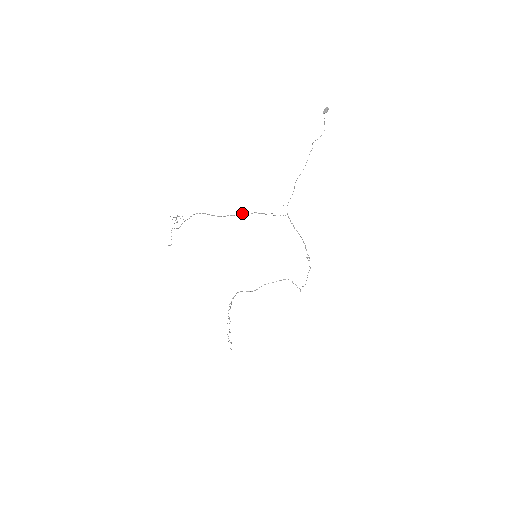
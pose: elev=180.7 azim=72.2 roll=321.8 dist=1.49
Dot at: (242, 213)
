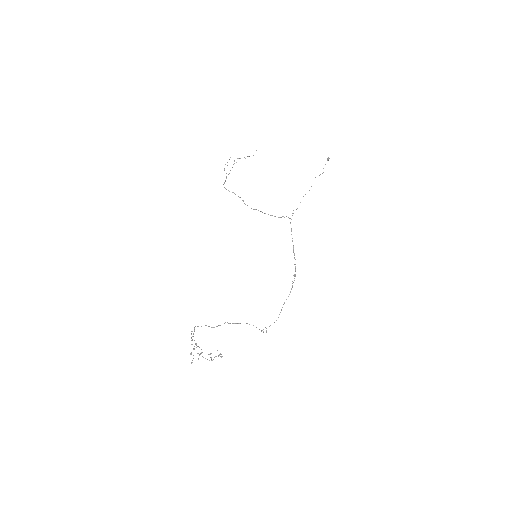
Dot at: (256, 209)
